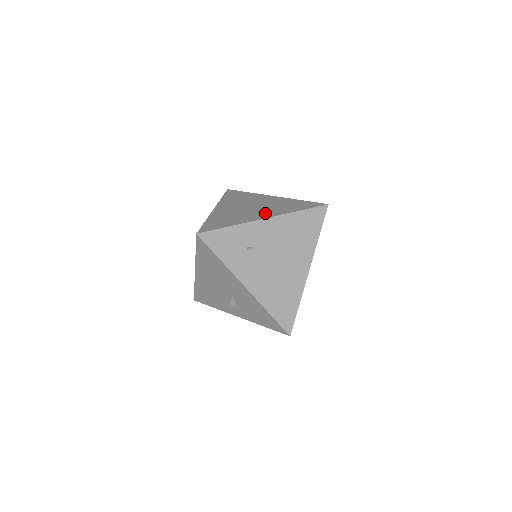
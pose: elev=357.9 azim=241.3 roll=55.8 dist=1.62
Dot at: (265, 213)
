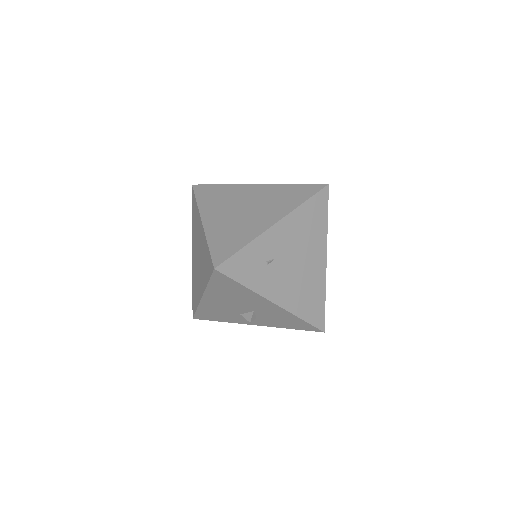
Dot at: (269, 215)
